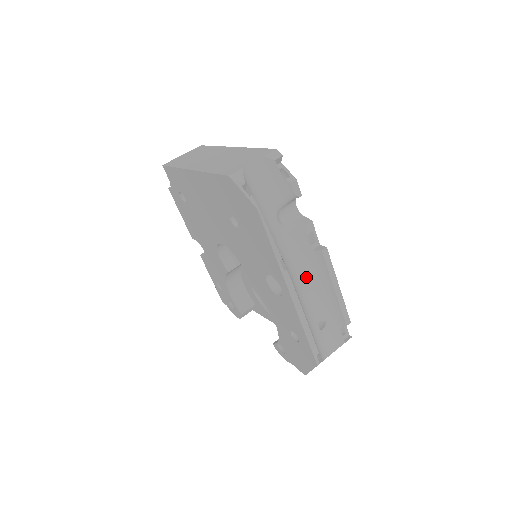
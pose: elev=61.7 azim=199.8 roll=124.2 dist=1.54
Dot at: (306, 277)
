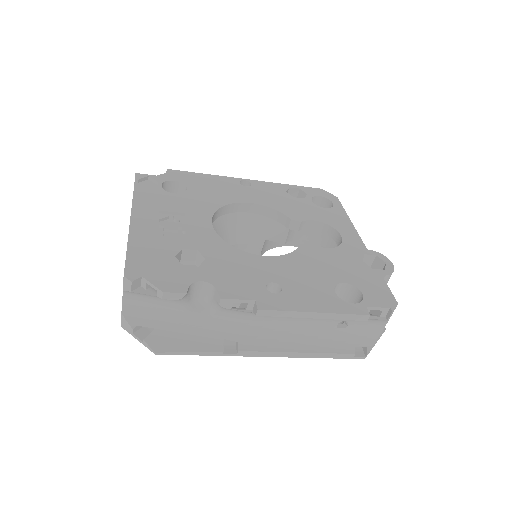
Dot at: (276, 320)
